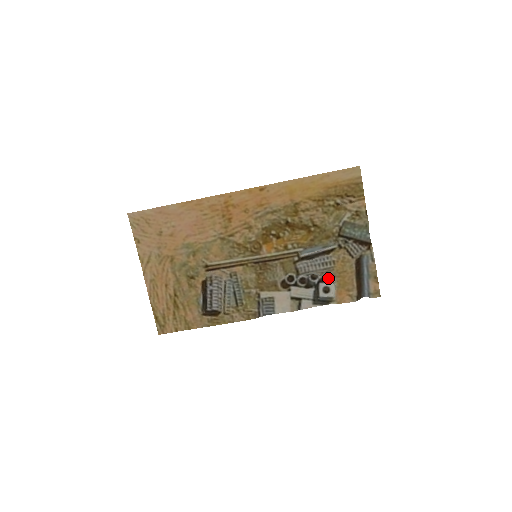
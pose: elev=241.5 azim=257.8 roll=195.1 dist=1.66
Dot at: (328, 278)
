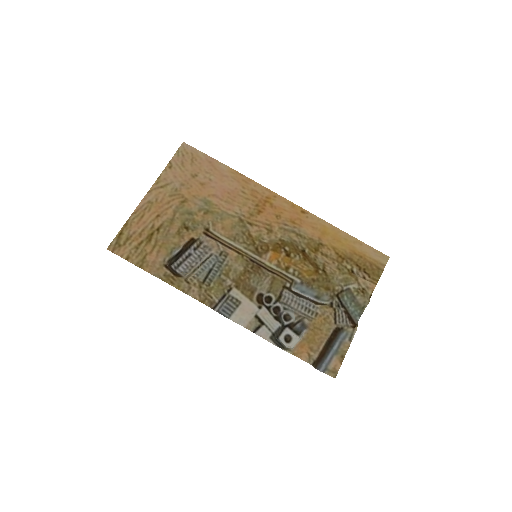
Dot at: (298, 328)
